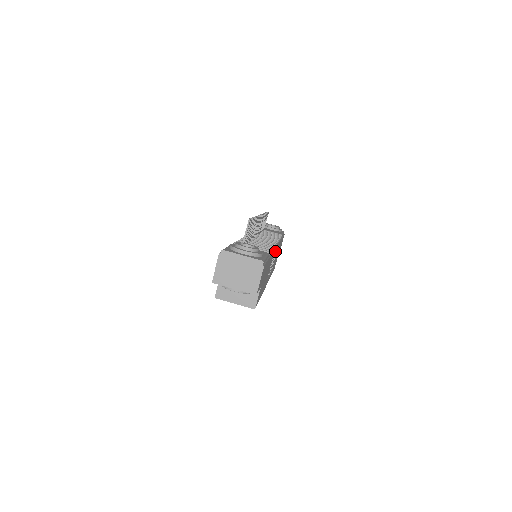
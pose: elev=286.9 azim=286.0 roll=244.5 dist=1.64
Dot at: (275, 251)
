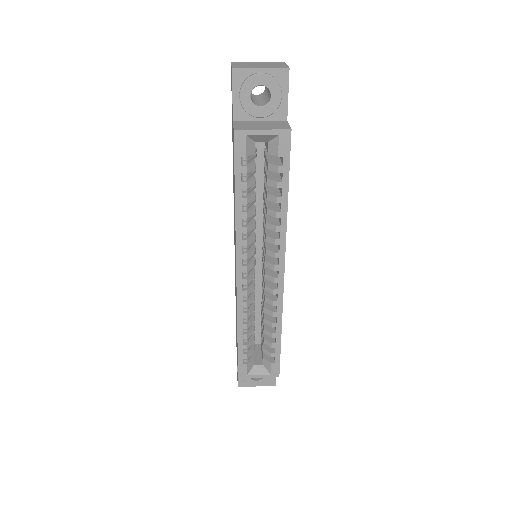
Dot at: occluded
